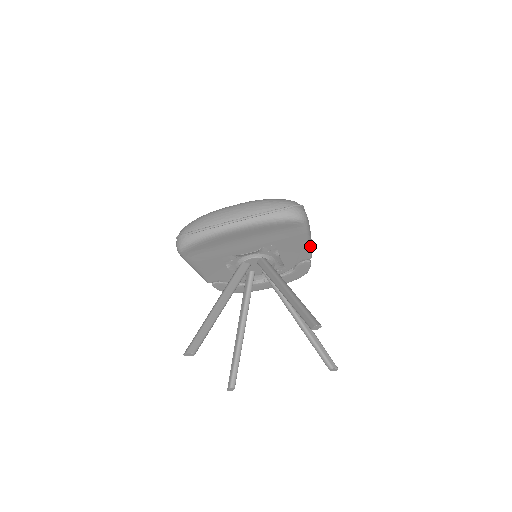
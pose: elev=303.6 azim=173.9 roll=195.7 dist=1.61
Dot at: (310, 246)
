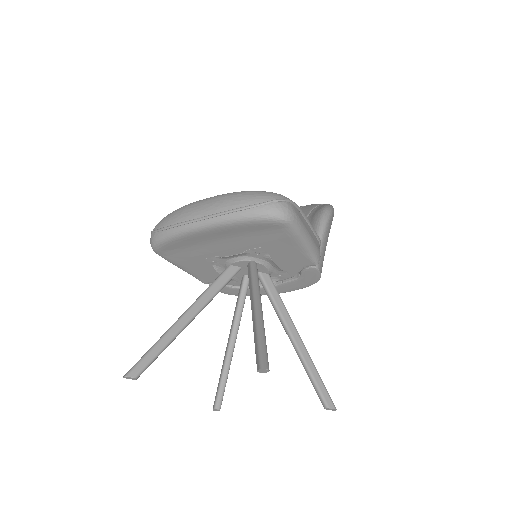
Dot at: (310, 250)
